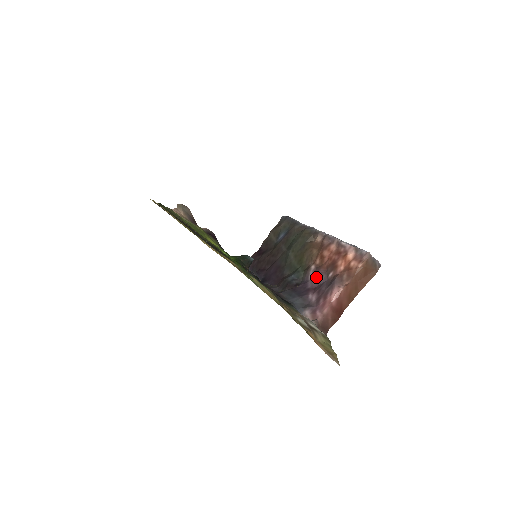
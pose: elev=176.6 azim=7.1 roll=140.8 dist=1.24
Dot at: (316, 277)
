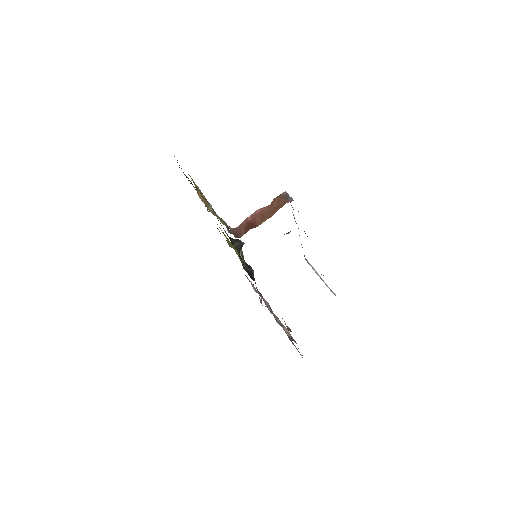
Dot at: occluded
